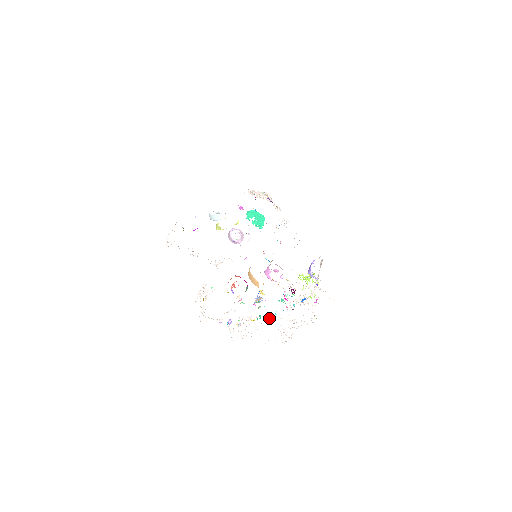
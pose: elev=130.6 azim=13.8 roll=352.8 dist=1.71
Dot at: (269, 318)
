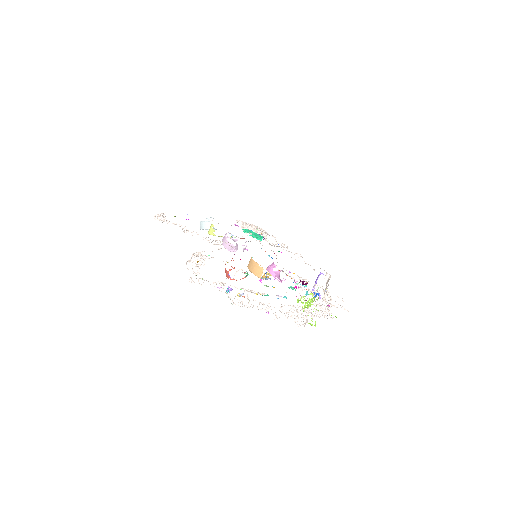
Dot at: (278, 298)
